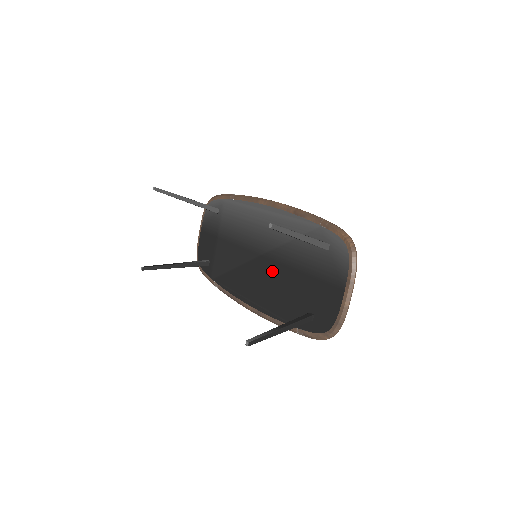
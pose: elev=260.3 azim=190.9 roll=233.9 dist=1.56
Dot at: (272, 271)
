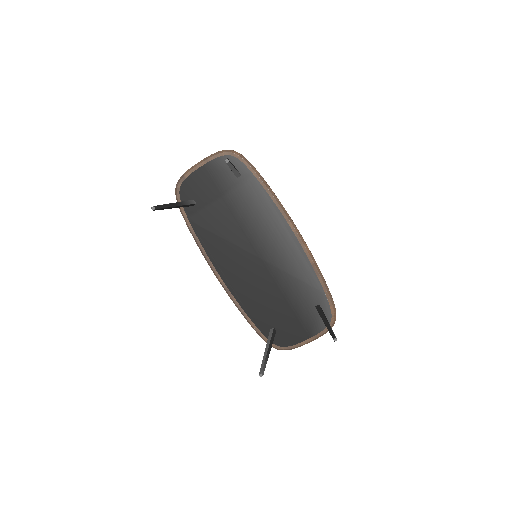
Dot at: (263, 278)
